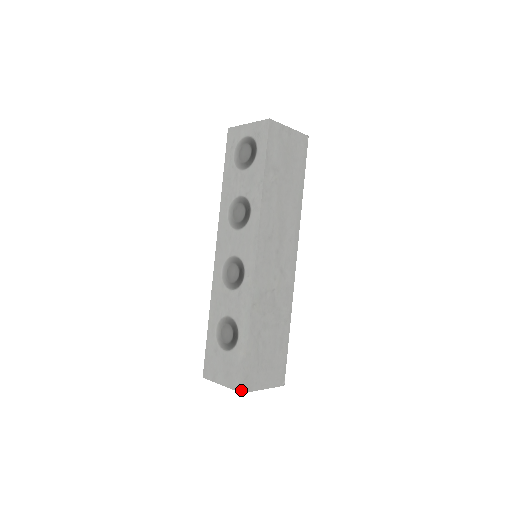
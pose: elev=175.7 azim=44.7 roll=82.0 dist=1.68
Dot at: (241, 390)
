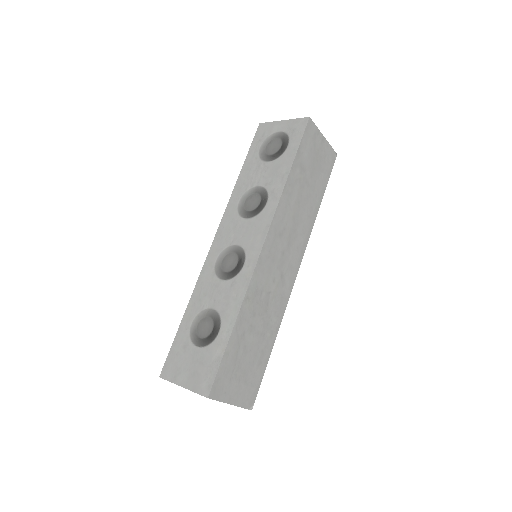
Dot at: (207, 394)
